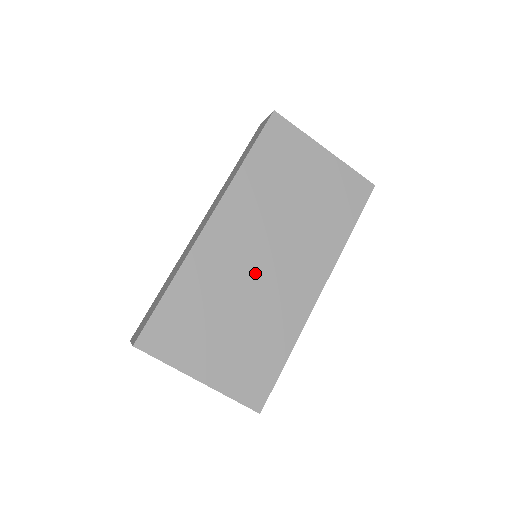
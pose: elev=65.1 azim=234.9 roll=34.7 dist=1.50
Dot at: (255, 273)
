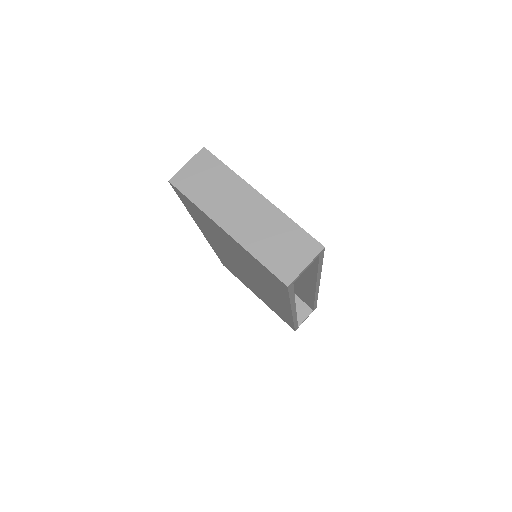
Dot at: occluded
